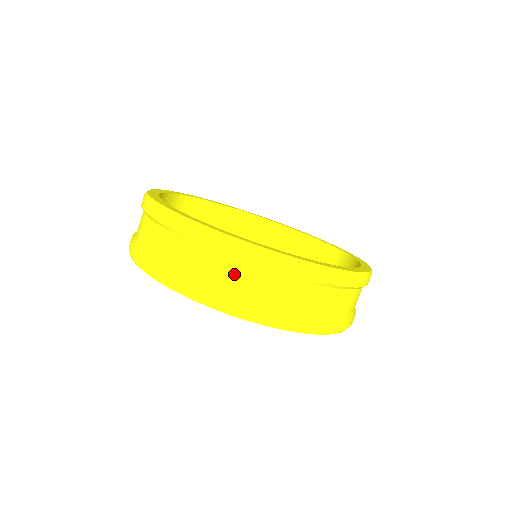
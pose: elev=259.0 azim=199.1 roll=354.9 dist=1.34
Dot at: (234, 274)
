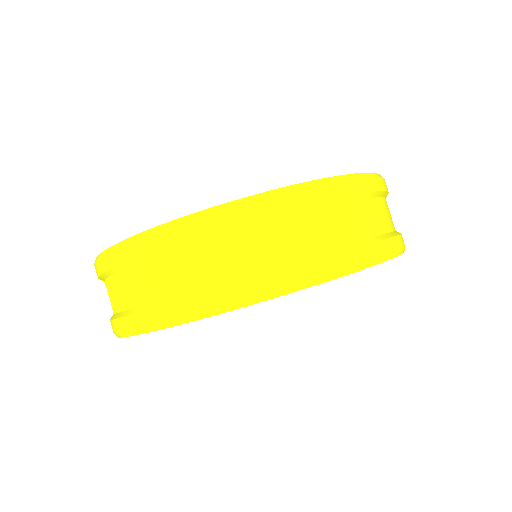
Dot at: (278, 239)
